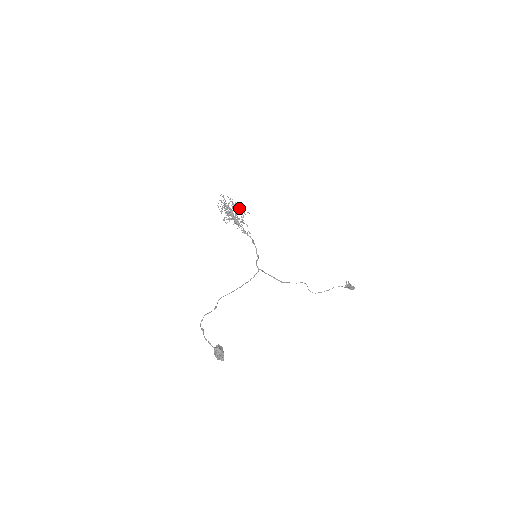
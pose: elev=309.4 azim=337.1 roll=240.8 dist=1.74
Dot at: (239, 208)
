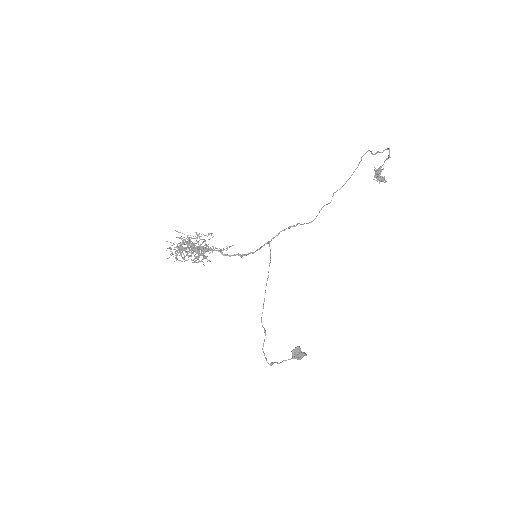
Dot at: (197, 262)
